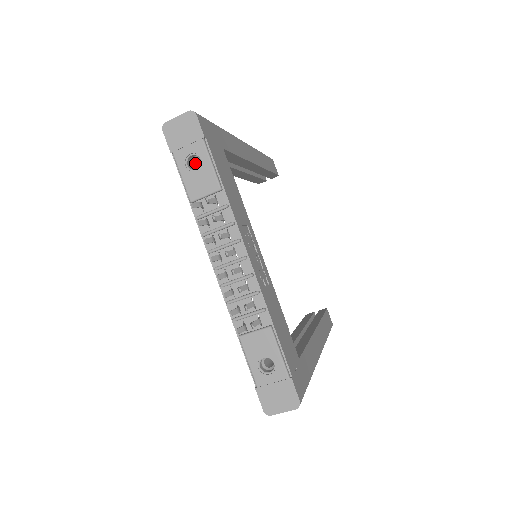
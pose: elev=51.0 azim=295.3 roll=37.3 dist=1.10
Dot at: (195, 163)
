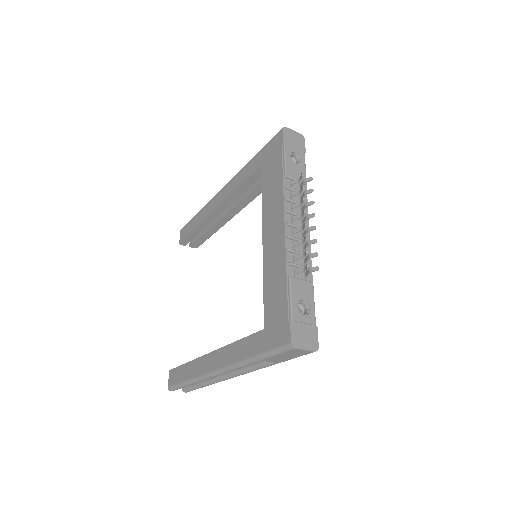
Dot at: occluded
